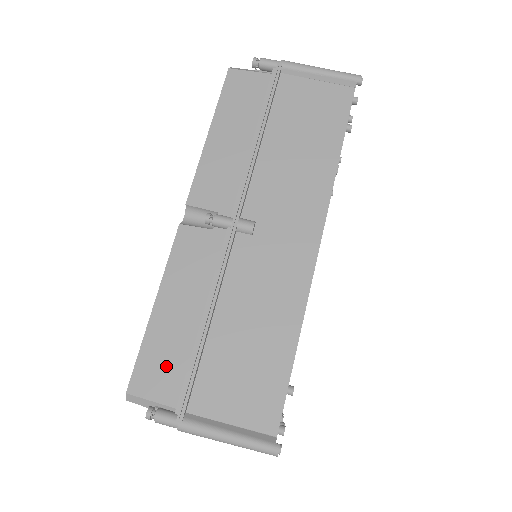
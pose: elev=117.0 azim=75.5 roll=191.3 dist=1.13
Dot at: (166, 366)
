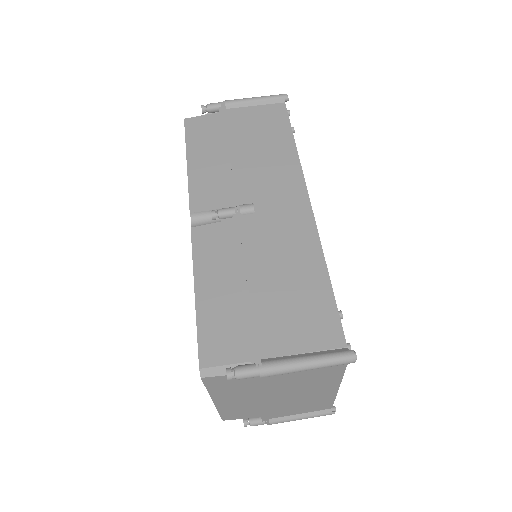
Dot at: (226, 333)
